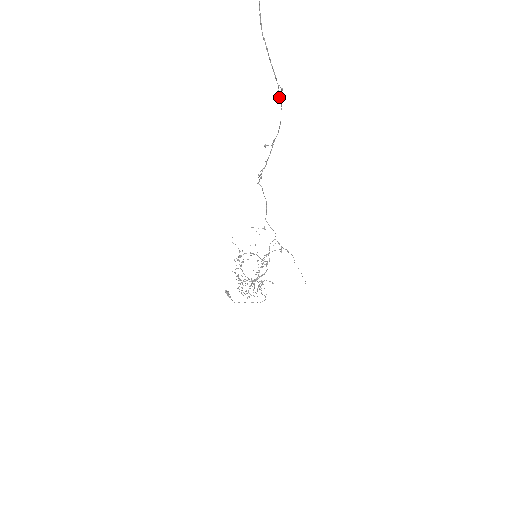
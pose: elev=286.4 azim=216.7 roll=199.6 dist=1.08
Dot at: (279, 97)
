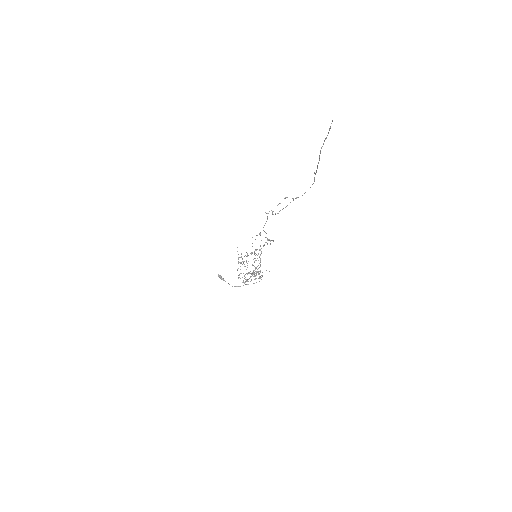
Dot at: (314, 180)
